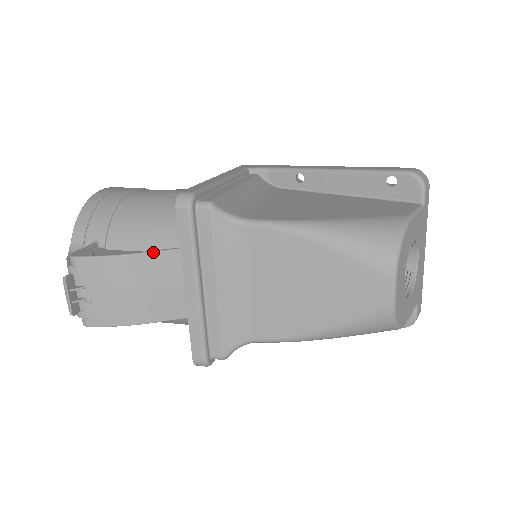
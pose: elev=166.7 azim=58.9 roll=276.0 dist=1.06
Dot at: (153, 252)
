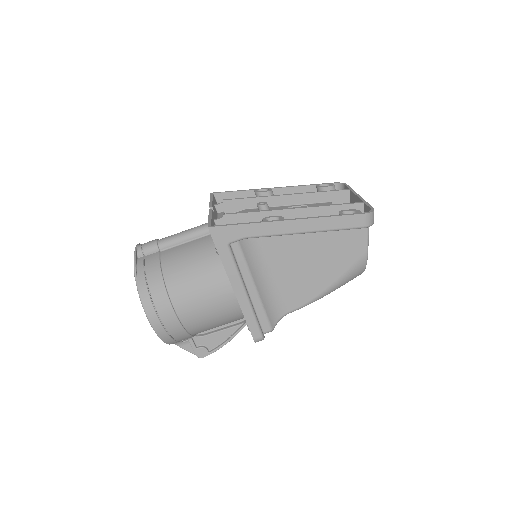
Dot at: occluded
